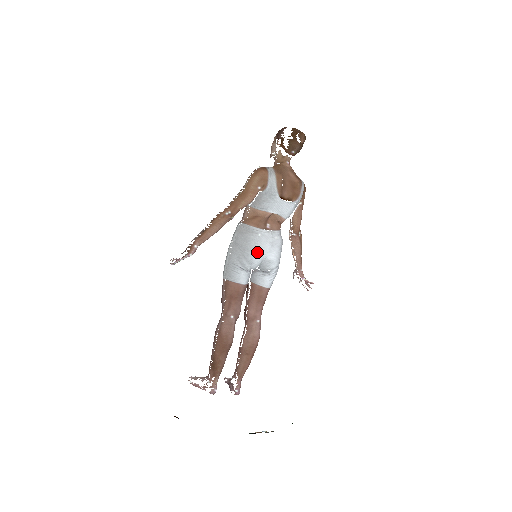
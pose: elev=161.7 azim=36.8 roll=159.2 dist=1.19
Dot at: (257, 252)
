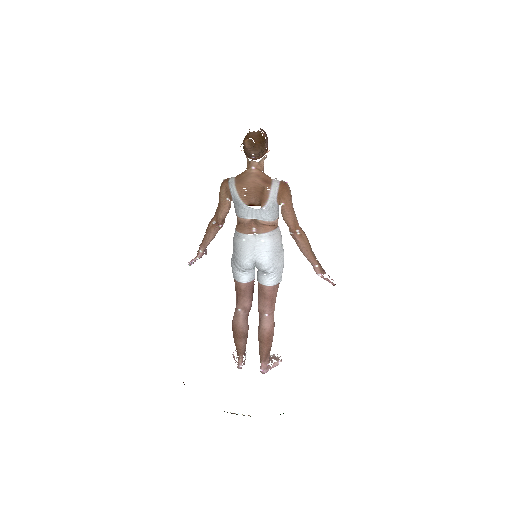
Dot at: (243, 256)
